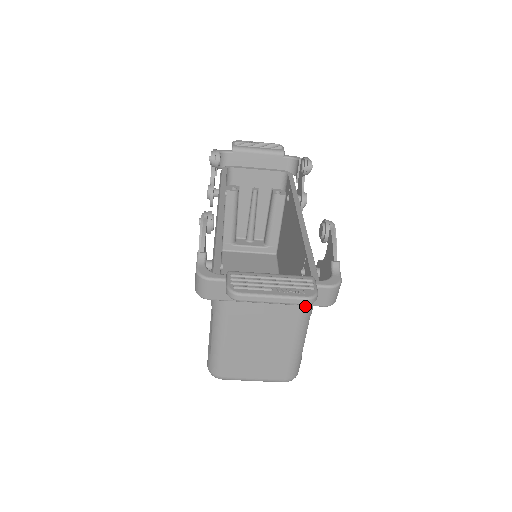
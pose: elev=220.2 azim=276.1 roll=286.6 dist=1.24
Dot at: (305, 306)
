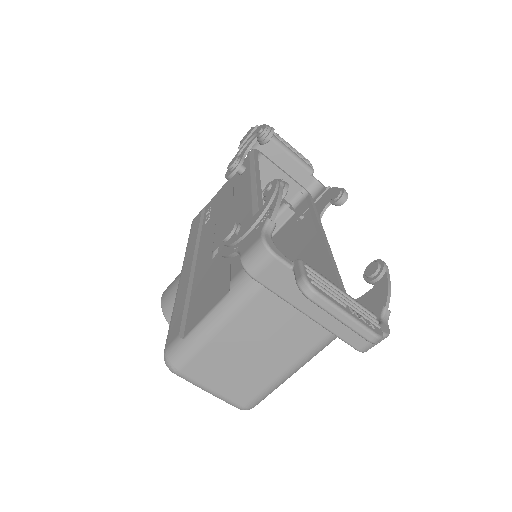
Dot at: (329, 339)
